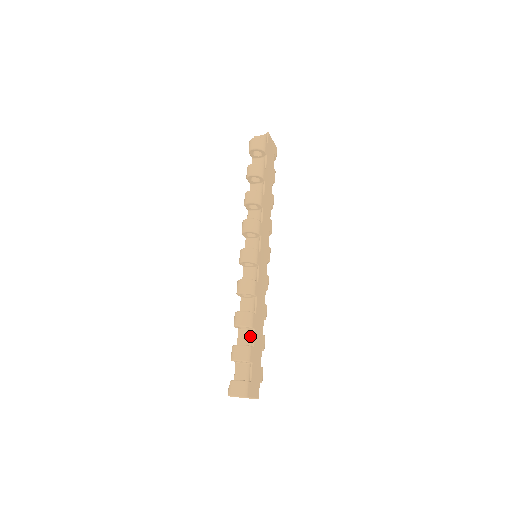
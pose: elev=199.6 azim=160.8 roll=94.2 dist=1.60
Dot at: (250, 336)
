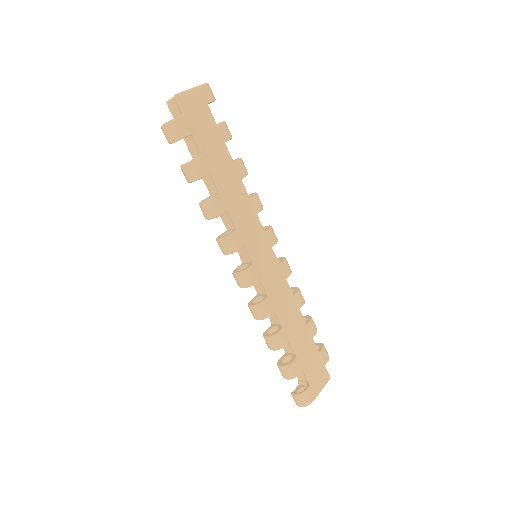
Dot at: (290, 345)
